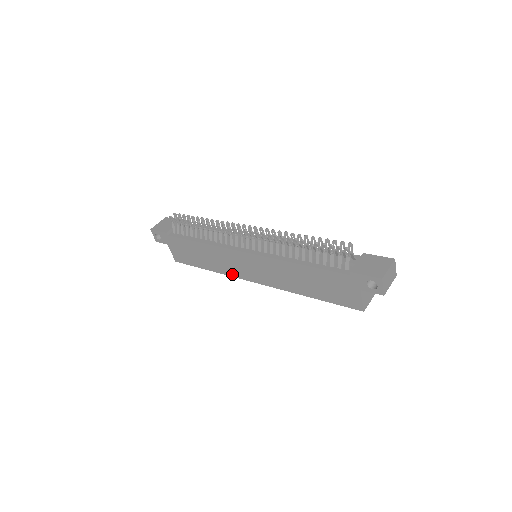
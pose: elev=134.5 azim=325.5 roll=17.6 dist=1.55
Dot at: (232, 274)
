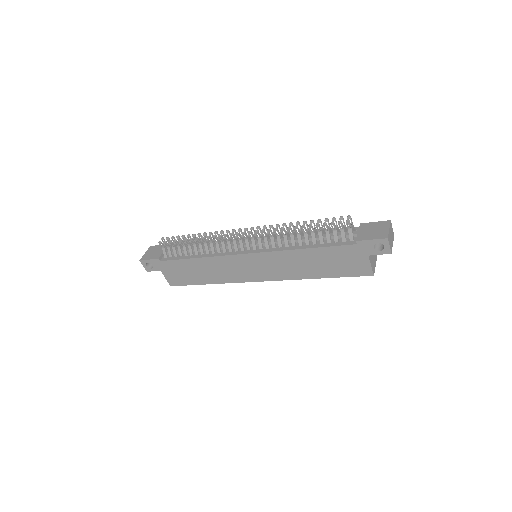
Dot at: (235, 280)
